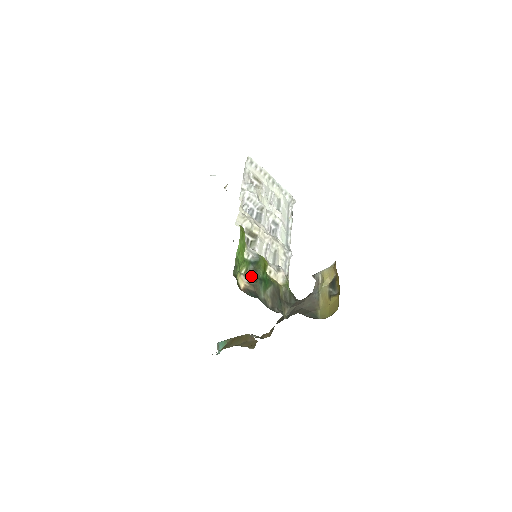
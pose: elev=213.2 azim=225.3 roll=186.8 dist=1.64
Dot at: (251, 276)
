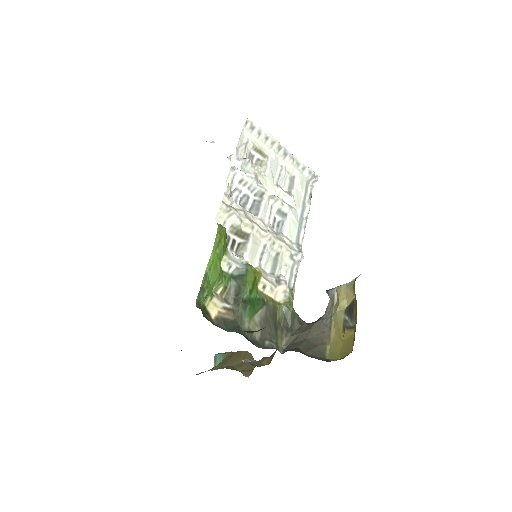
Dot at: (232, 296)
